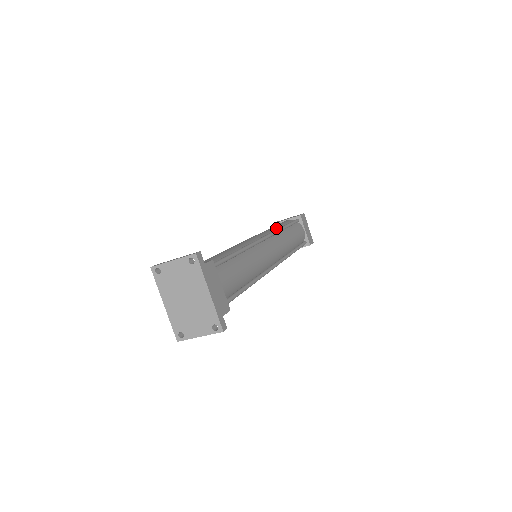
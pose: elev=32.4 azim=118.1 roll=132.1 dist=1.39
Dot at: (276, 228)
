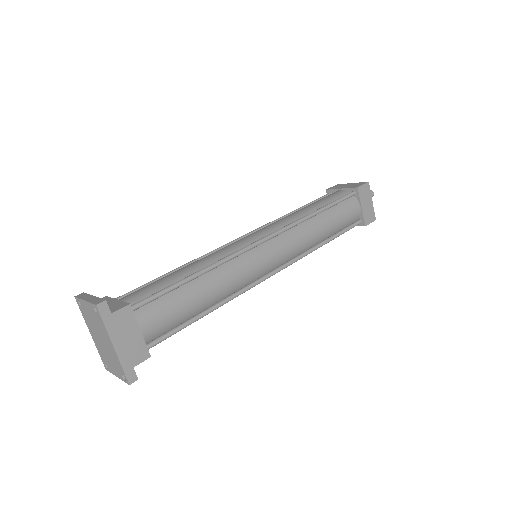
Dot at: (304, 213)
